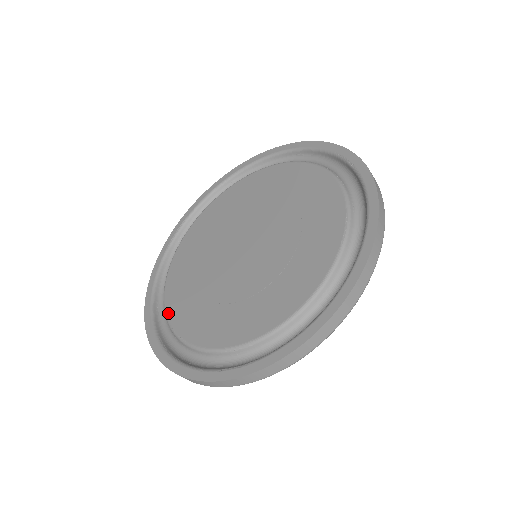
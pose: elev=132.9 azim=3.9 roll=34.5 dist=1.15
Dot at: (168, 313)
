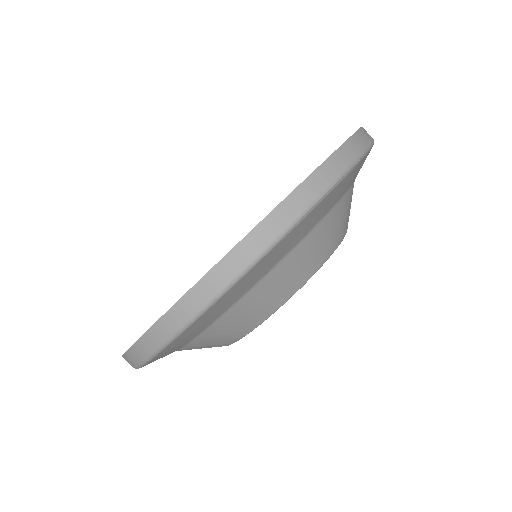
Dot at: occluded
